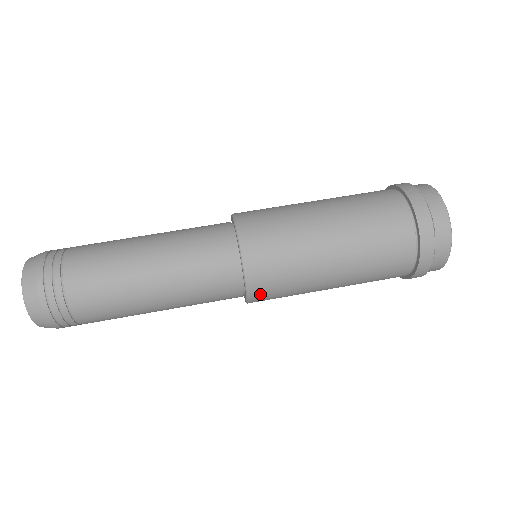
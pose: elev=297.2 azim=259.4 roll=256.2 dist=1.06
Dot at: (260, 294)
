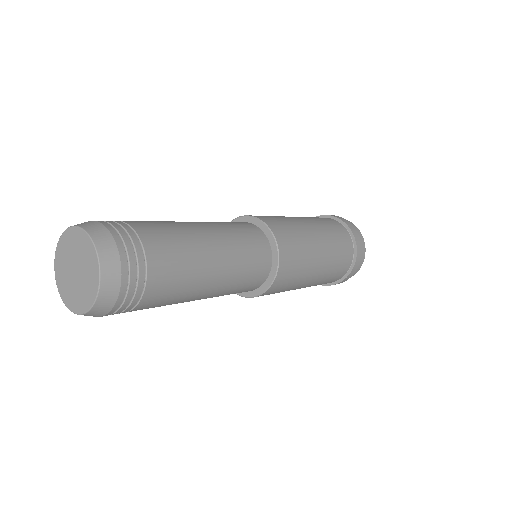
Dot at: (268, 220)
